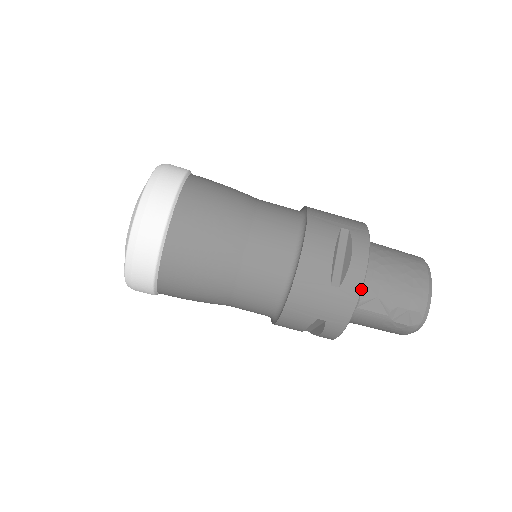
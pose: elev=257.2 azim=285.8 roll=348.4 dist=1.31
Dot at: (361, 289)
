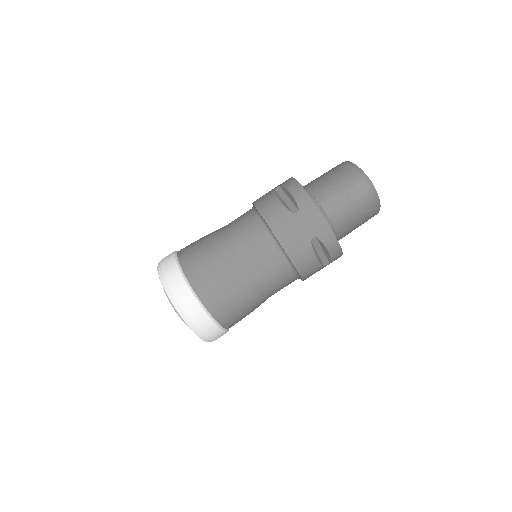
Dot at: (311, 199)
